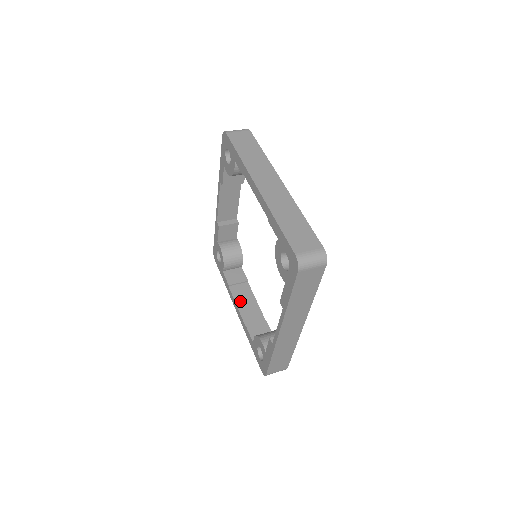
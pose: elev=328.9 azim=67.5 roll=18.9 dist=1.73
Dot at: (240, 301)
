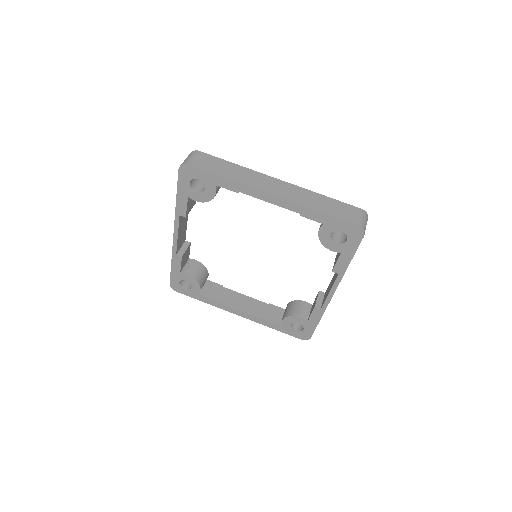
Dot at: (237, 305)
